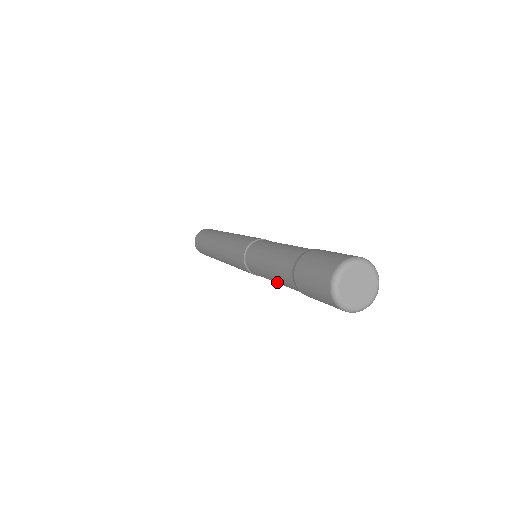
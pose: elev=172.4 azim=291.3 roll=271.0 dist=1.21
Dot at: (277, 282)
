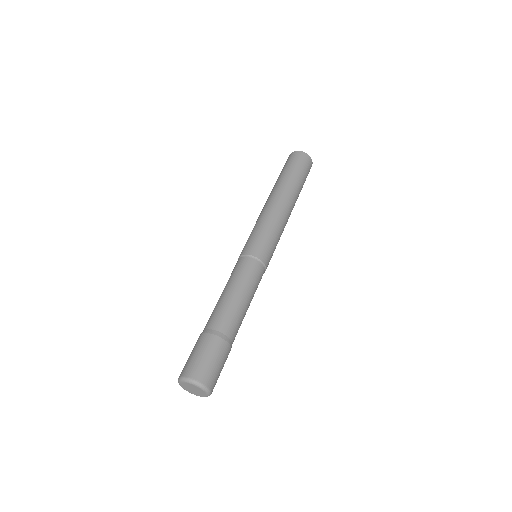
Dot at: occluded
